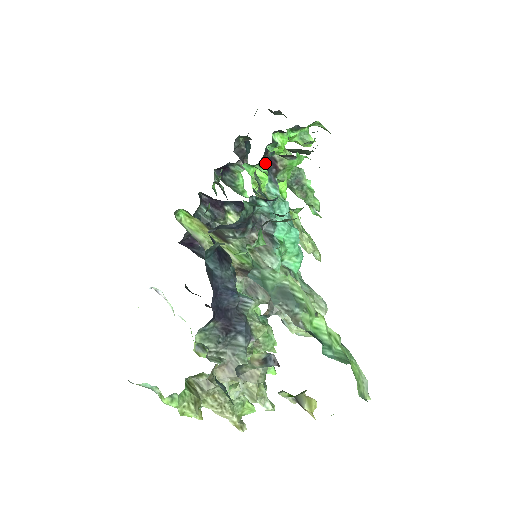
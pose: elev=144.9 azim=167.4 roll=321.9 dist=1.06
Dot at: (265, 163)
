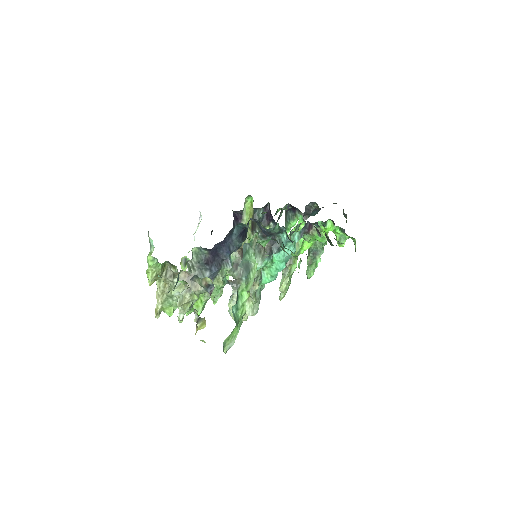
Dot at: (307, 223)
